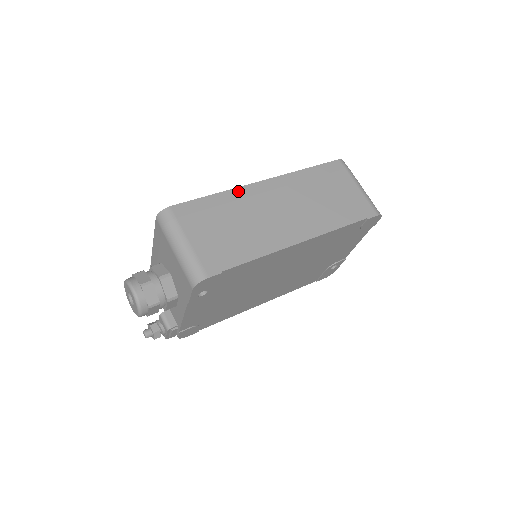
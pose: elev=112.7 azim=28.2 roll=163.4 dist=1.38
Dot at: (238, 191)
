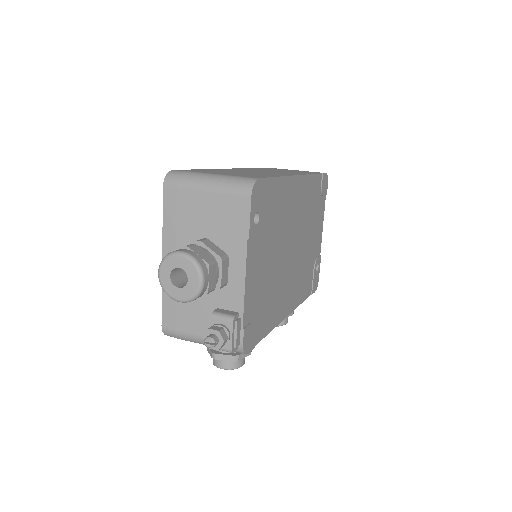
Dot at: (217, 169)
